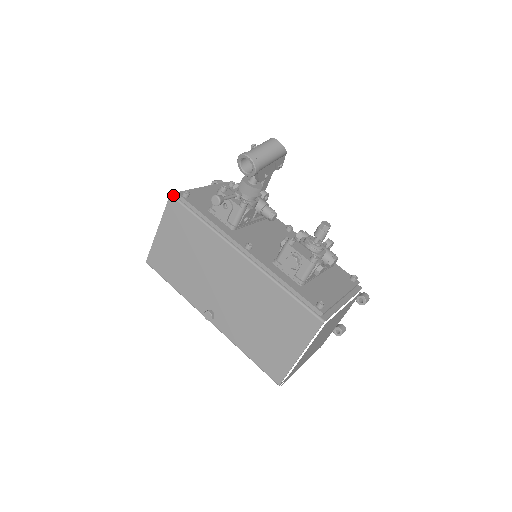
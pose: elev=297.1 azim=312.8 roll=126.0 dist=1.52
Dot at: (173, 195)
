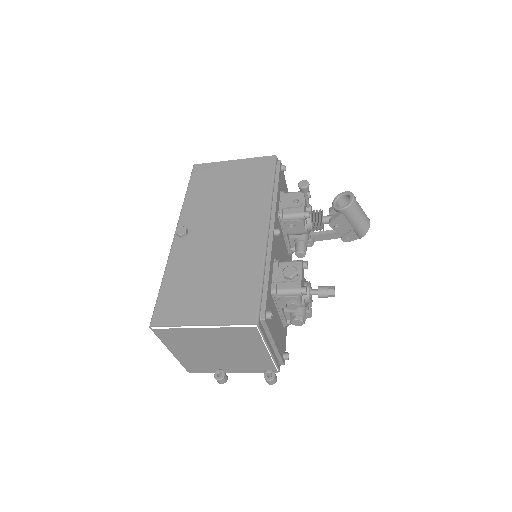
Dot at: (277, 158)
